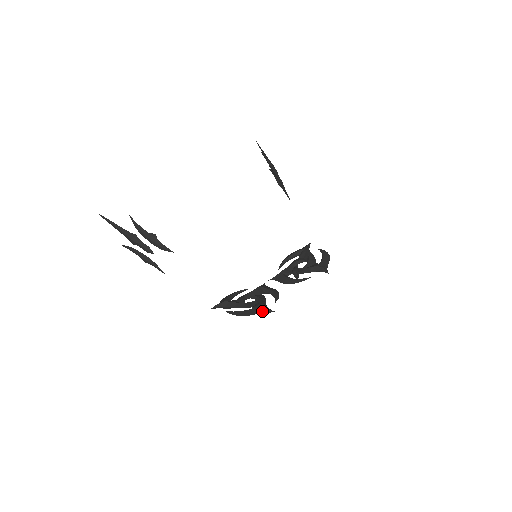
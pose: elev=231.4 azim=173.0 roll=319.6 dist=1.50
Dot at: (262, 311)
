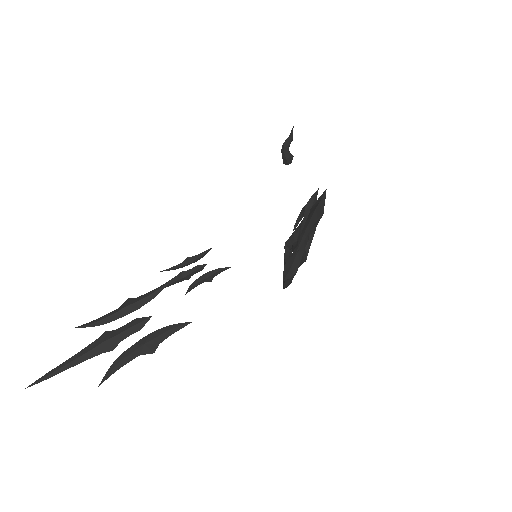
Dot at: (318, 202)
